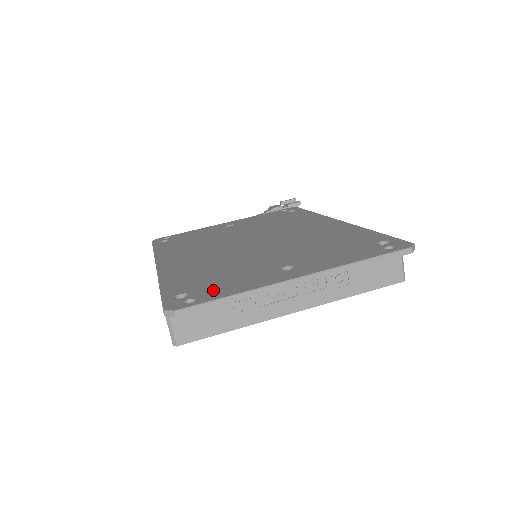
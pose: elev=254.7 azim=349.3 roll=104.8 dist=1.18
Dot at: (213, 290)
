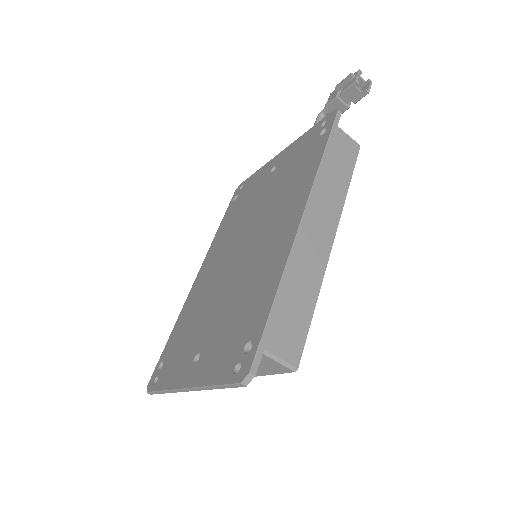
Dot at: (166, 370)
